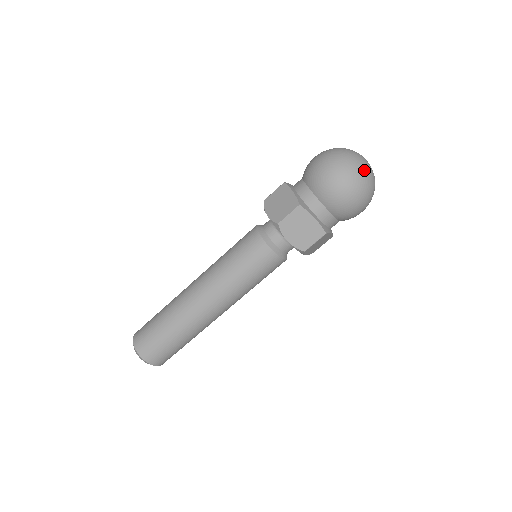
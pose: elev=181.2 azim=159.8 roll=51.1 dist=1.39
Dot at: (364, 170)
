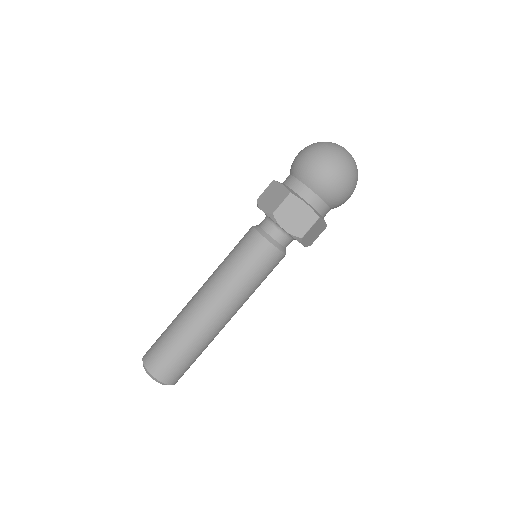
Dot at: occluded
